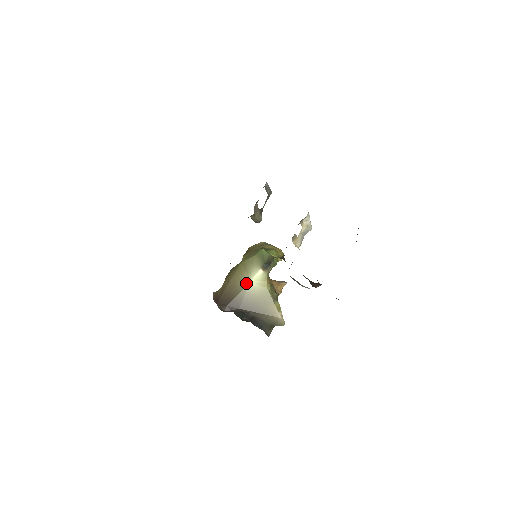
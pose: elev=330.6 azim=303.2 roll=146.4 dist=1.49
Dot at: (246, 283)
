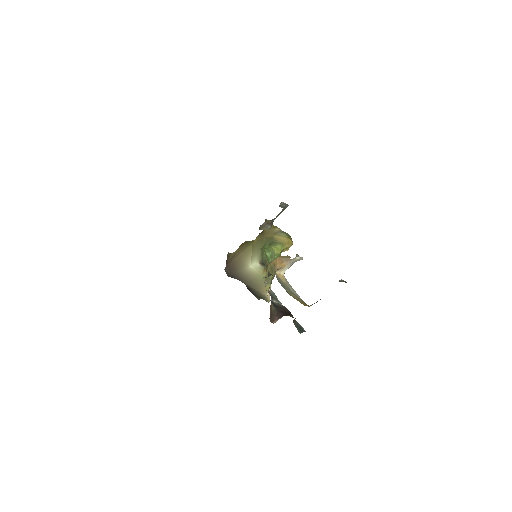
Dot at: (248, 265)
